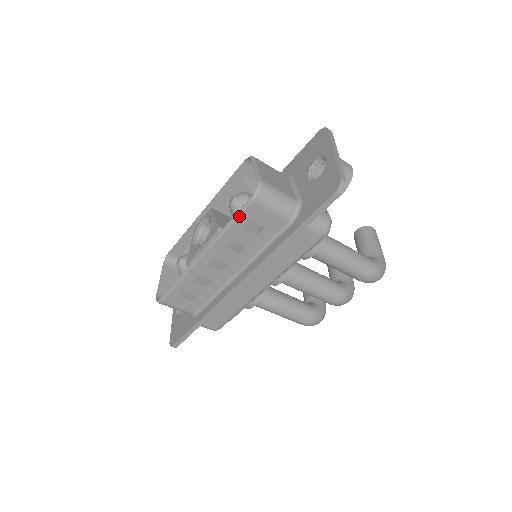
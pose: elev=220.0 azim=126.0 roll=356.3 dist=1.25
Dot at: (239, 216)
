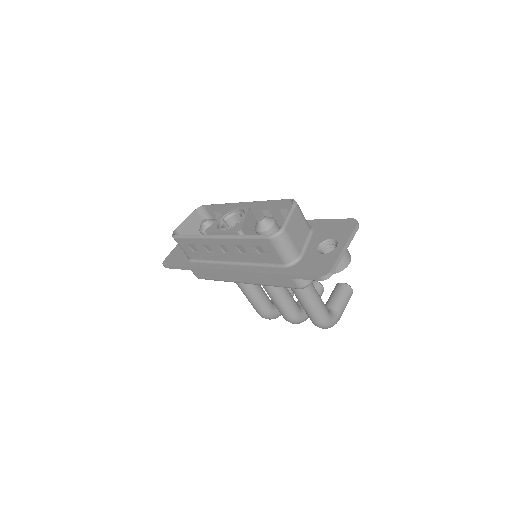
Dot at: (255, 238)
